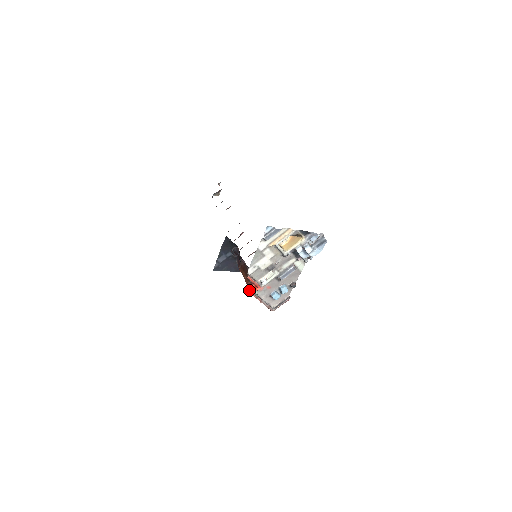
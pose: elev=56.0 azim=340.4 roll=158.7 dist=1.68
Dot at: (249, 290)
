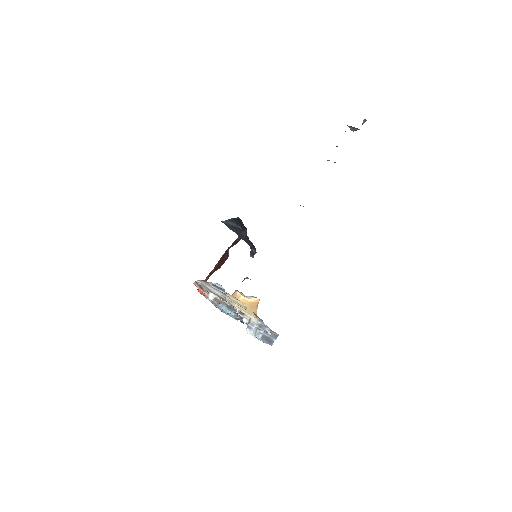
Dot at: occluded
